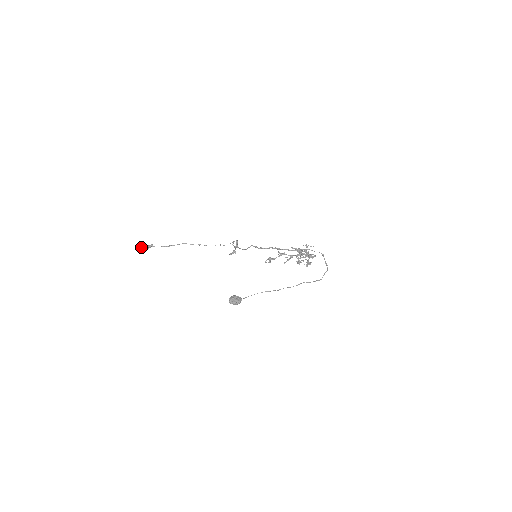
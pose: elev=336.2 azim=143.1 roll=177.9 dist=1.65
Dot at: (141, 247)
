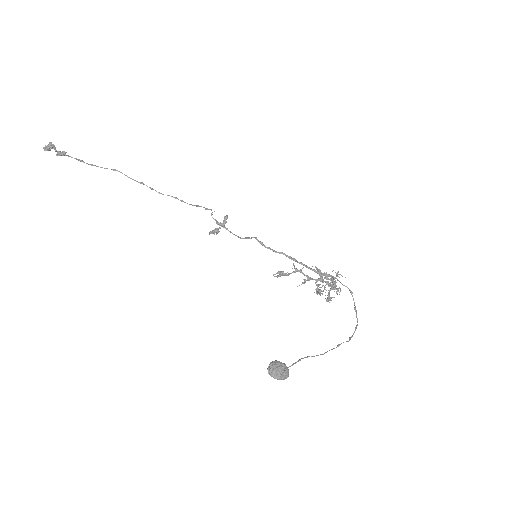
Dot at: (46, 149)
